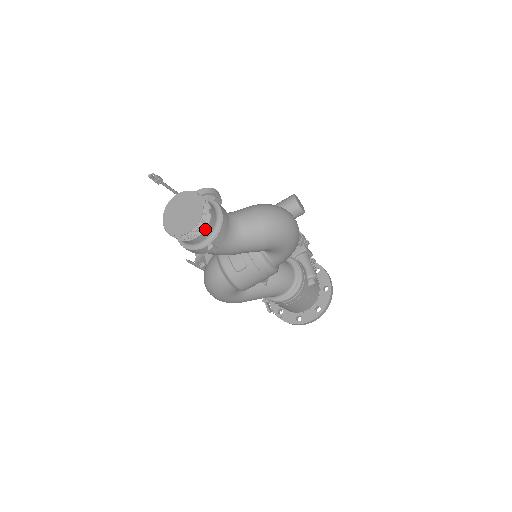
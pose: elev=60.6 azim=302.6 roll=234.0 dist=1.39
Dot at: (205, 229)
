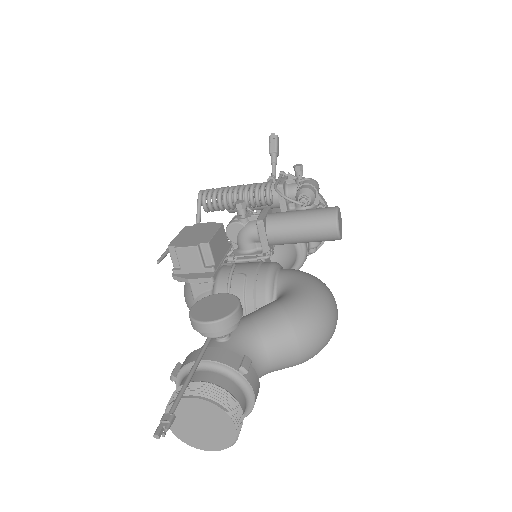
Dot at: occluded
